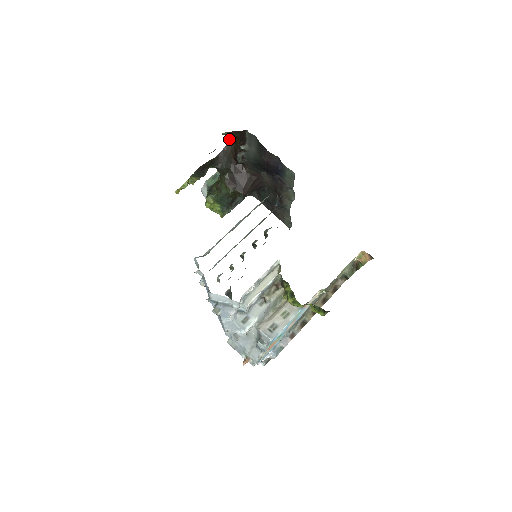
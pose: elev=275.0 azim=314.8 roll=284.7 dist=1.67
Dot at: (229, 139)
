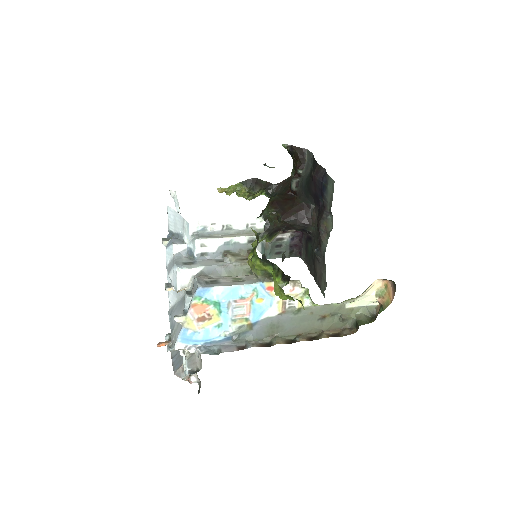
Dot at: (293, 169)
